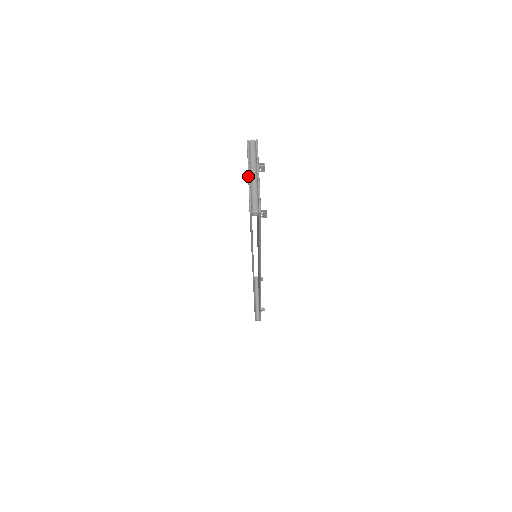
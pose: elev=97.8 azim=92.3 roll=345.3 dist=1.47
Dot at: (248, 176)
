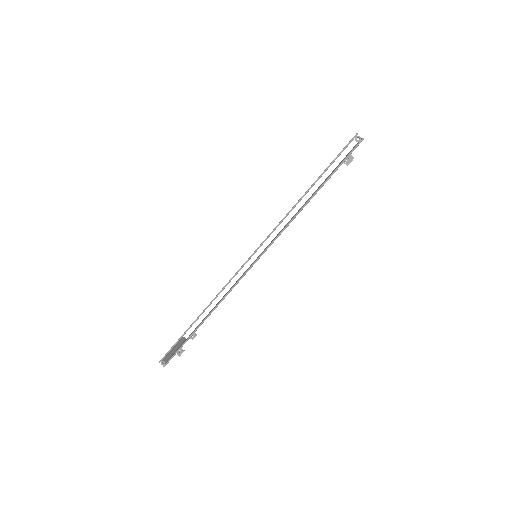
Dot at: occluded
